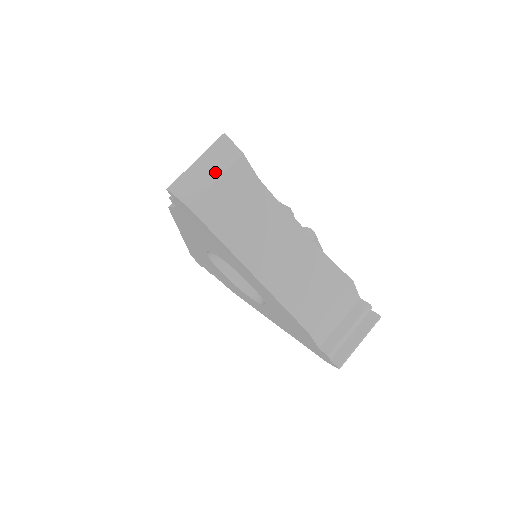
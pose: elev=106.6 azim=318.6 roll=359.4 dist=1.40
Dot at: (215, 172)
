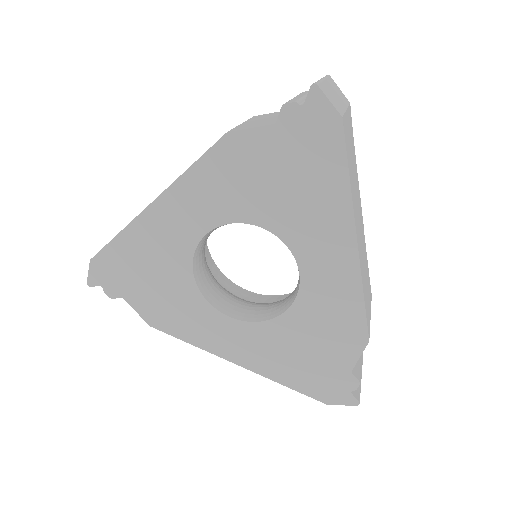
Dot at: (342, 101)
